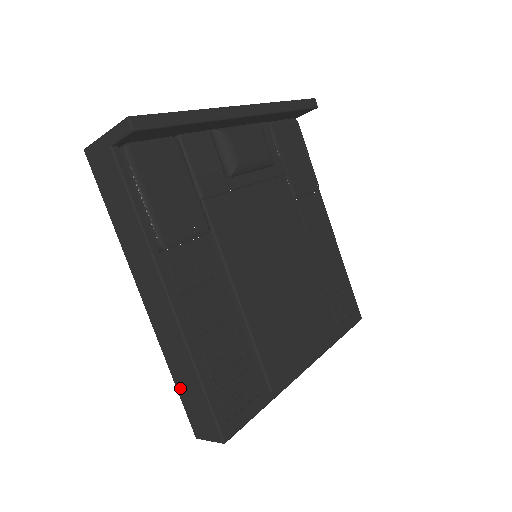
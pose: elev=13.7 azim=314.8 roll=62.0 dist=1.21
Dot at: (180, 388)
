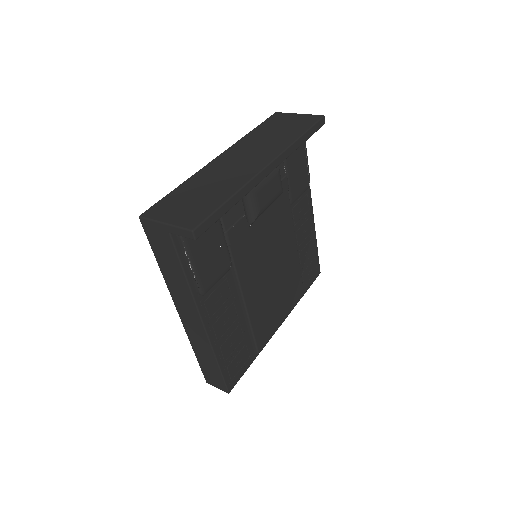
Dot at: (200, 361)
